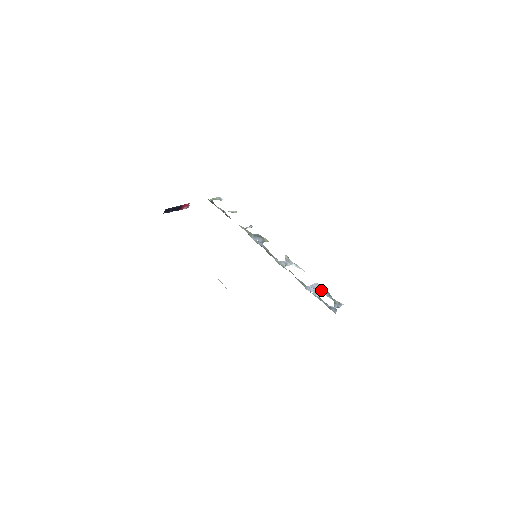
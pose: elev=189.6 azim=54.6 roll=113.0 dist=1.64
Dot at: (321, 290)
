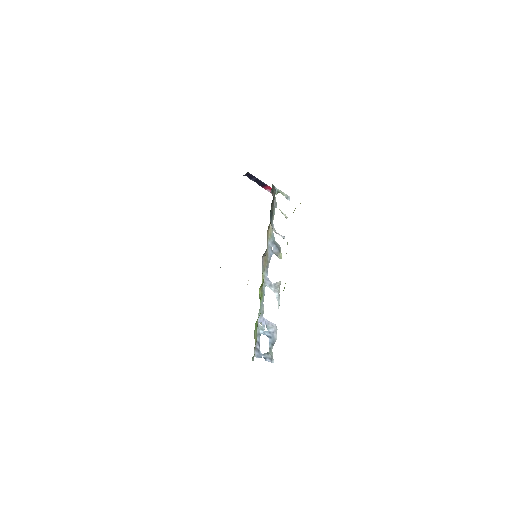
Dot at: (271, 333)
